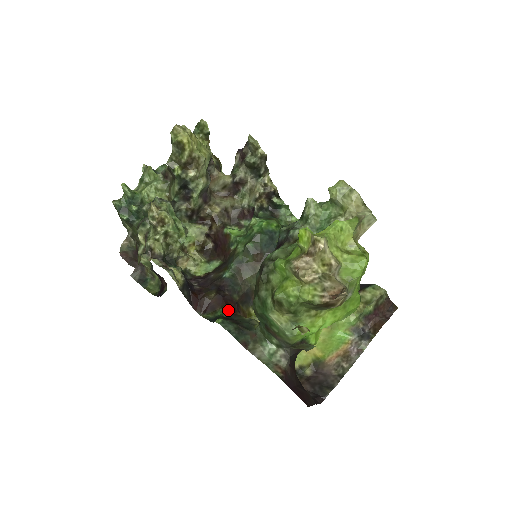
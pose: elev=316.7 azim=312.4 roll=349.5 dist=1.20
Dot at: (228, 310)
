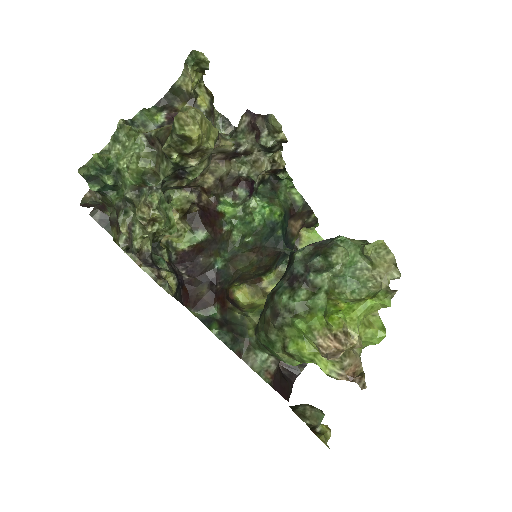
Dot at: (220, 307)
